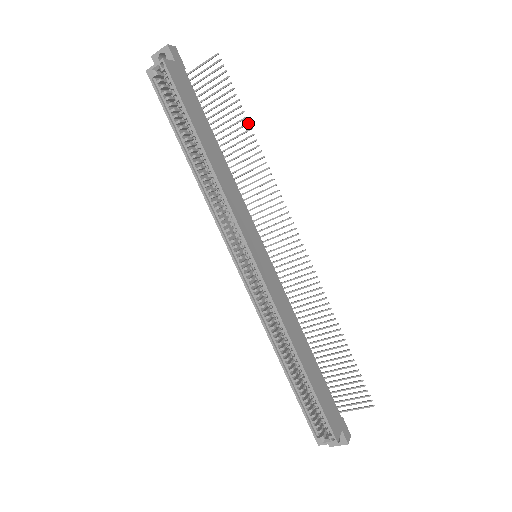
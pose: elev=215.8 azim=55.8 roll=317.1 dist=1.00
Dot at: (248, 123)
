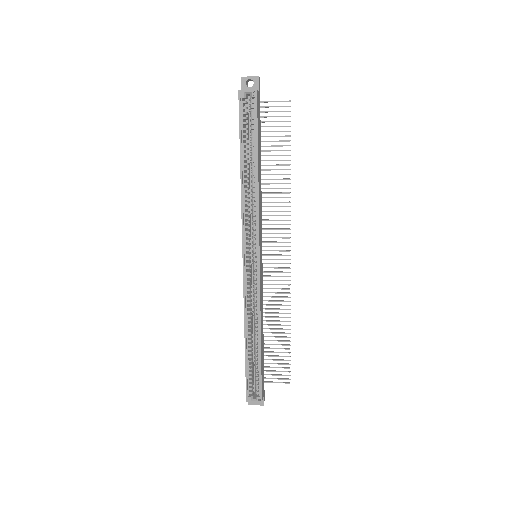
Dot at: (290, 160)
